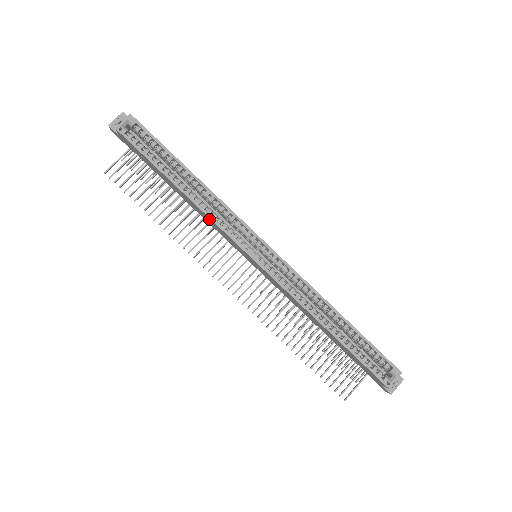
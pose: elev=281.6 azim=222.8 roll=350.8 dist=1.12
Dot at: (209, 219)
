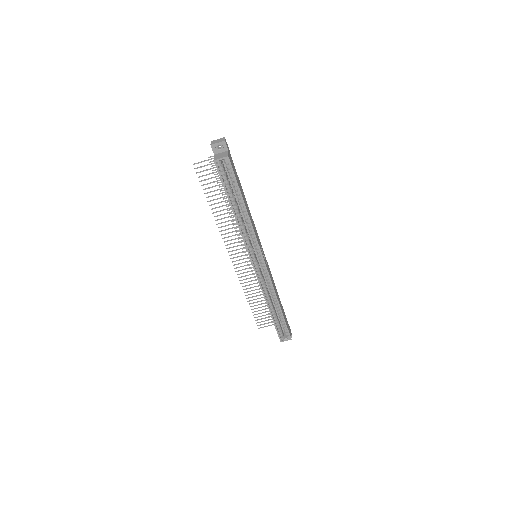
Dot at: (241, 232)
